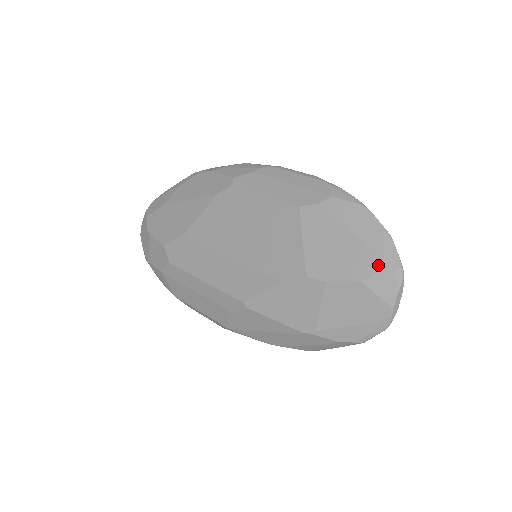
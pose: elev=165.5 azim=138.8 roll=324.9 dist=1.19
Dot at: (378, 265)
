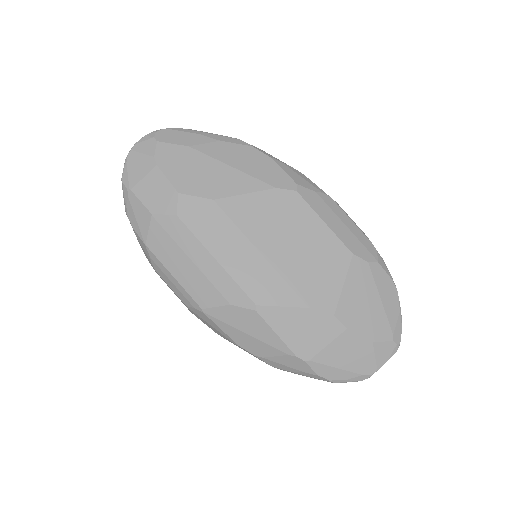
Dot at: (388, 335)
